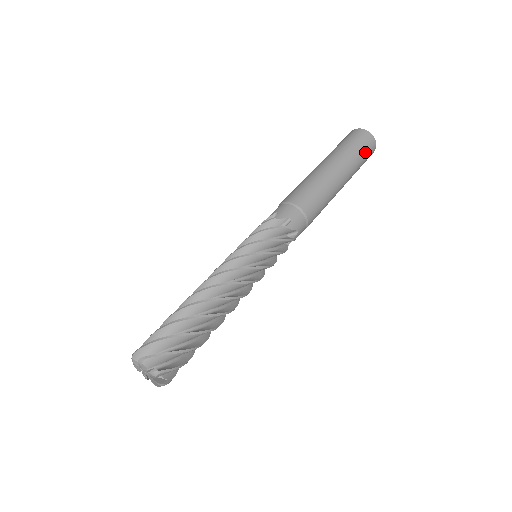
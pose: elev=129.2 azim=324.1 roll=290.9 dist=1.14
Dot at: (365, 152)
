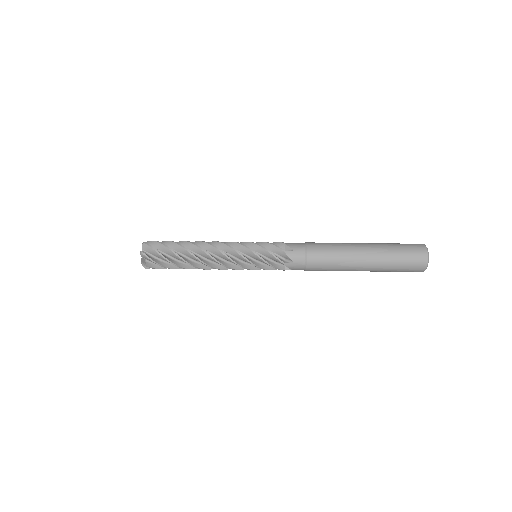
Dot at: (405, 270)
